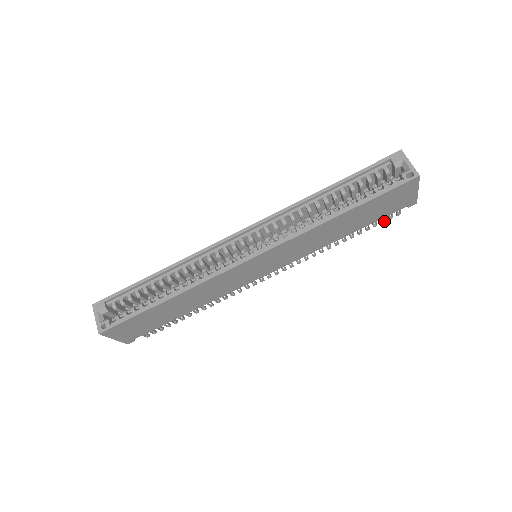
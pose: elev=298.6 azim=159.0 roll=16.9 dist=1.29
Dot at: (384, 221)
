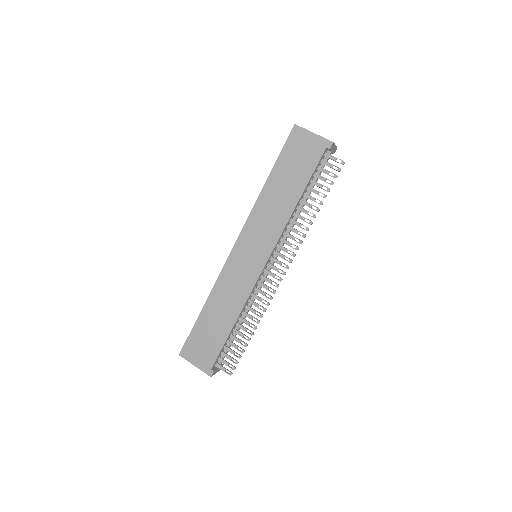
Dot at: (335, 175)
